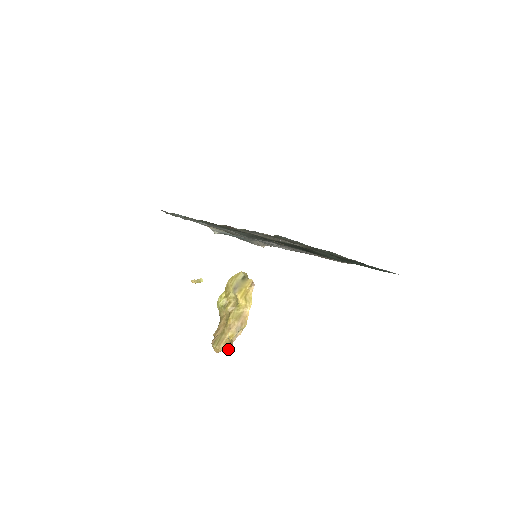
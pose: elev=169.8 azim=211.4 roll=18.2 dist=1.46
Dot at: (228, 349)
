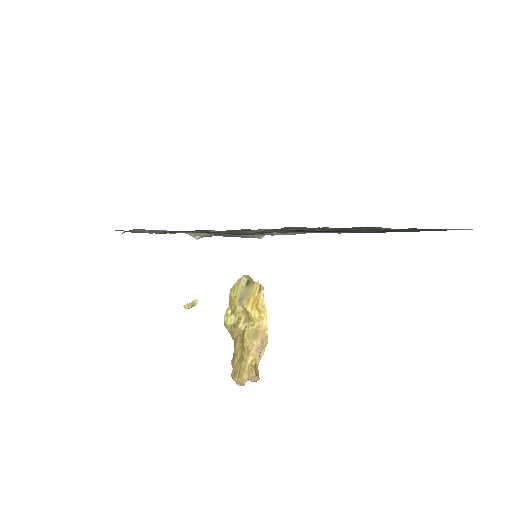
Dot at: (254, 377)
